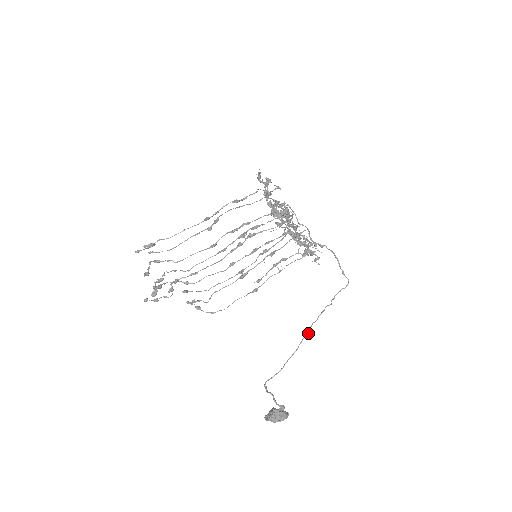
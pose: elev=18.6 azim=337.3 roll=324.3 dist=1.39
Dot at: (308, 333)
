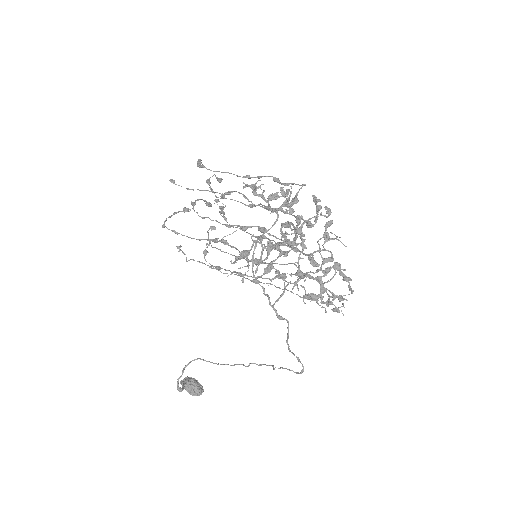
Dot at: occluded
